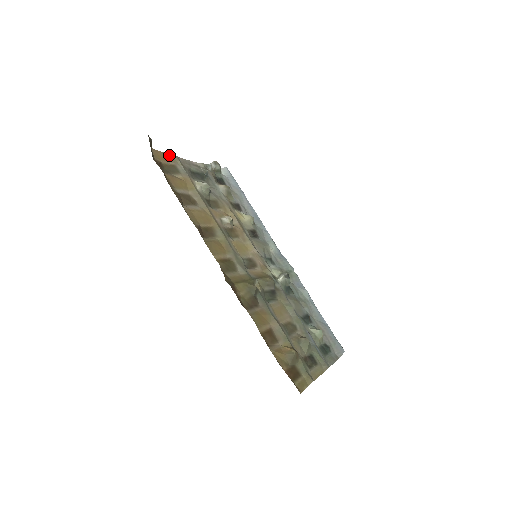
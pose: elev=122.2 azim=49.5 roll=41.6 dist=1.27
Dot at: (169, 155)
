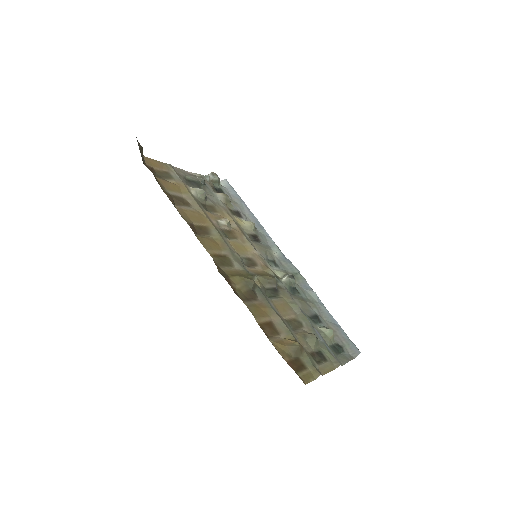
Dot at: (162, 163)
